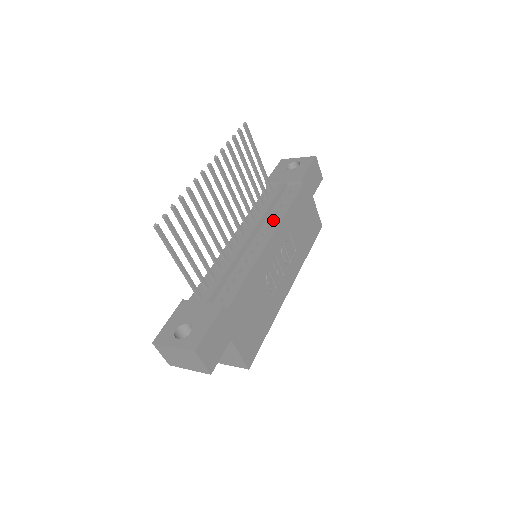
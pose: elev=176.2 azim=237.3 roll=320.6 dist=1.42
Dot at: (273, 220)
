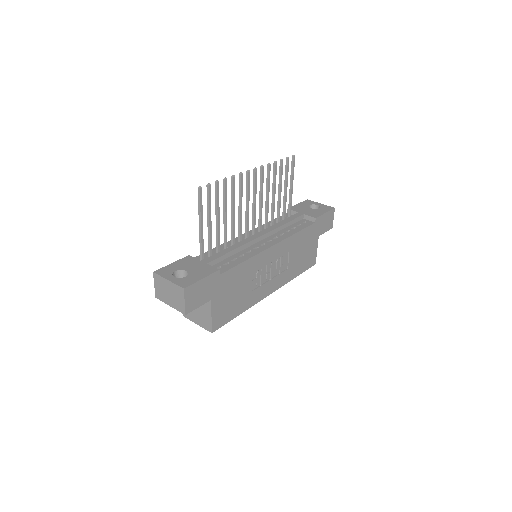
Dot at: (282, 235)
